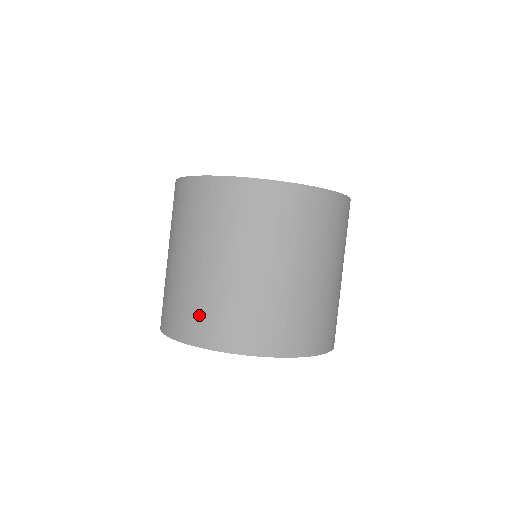
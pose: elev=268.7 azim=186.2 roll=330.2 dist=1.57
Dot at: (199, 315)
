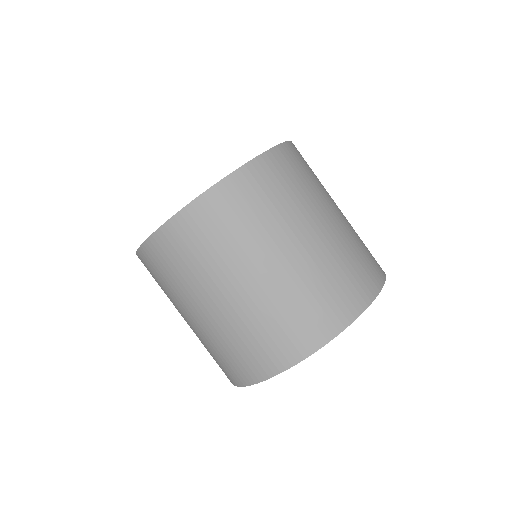
Dot at: (280, 333)
